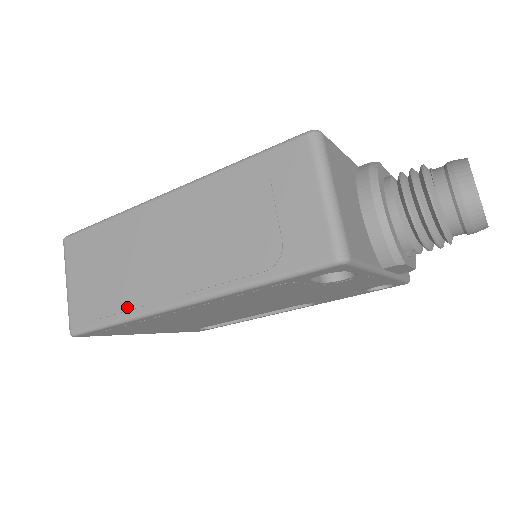
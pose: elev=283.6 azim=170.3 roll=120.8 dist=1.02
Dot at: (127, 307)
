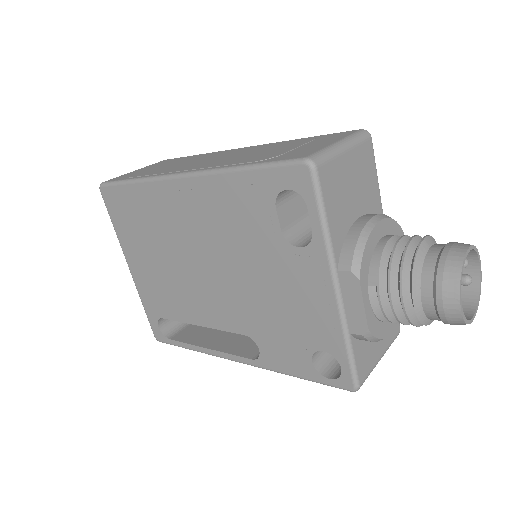
Dot at: (150, 174)
